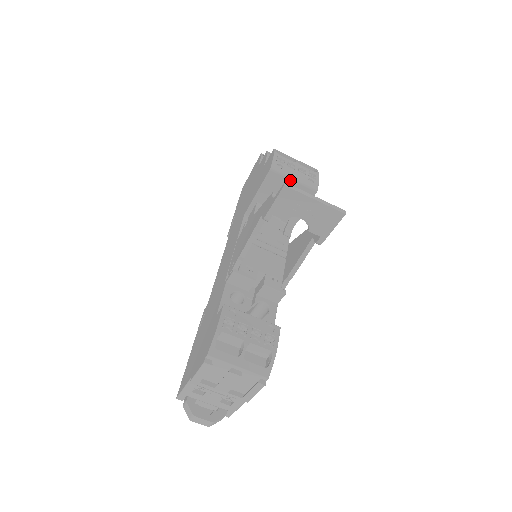
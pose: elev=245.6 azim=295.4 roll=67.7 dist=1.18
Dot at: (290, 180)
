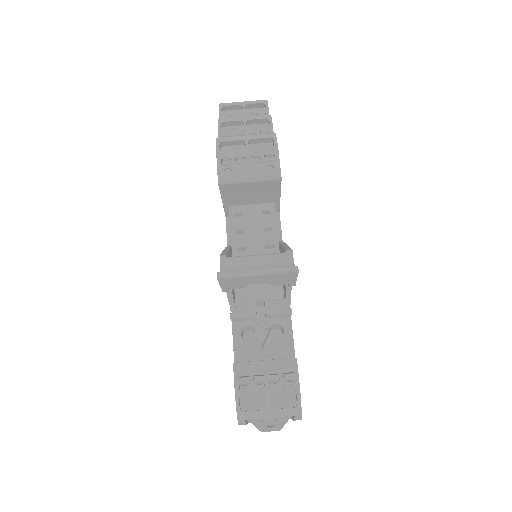
Dot at: (245, 183)
